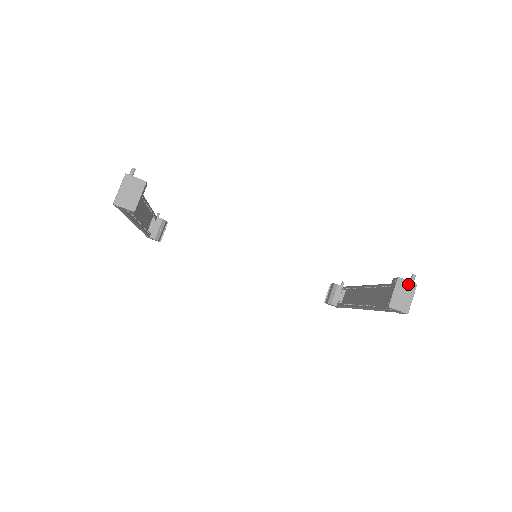
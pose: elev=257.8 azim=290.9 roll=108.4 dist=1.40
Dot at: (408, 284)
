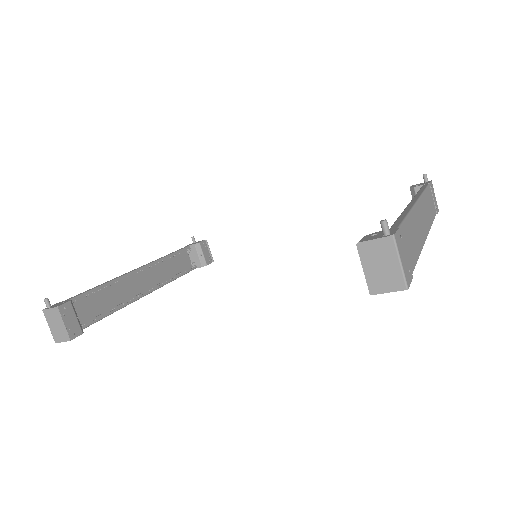
Dot at: (378, 244)
